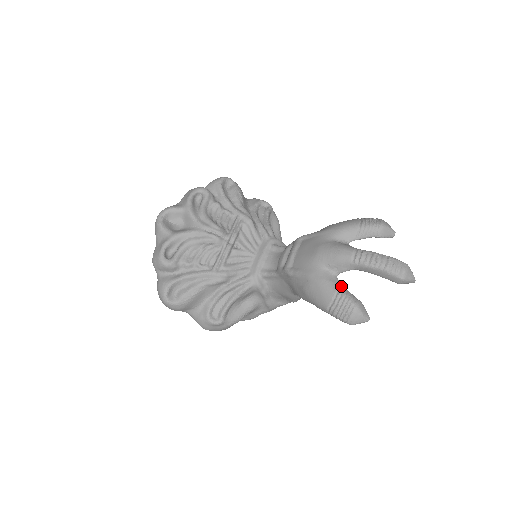
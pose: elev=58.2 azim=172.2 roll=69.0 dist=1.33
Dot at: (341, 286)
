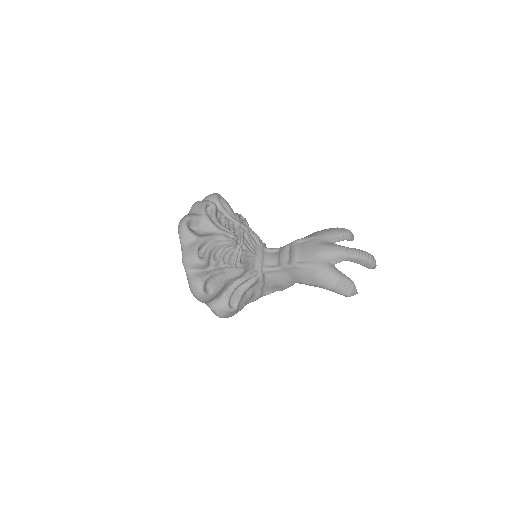
Dot at: (341, 272)
